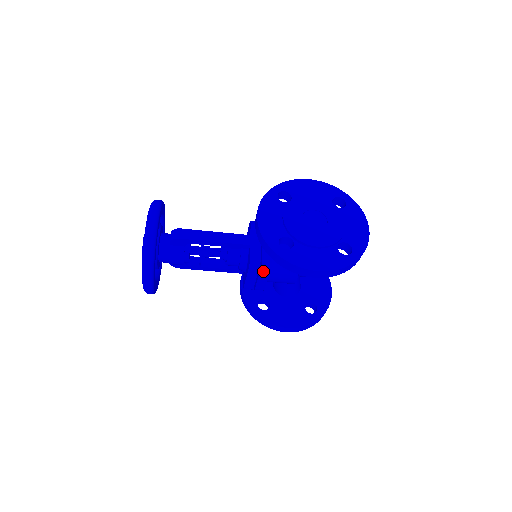
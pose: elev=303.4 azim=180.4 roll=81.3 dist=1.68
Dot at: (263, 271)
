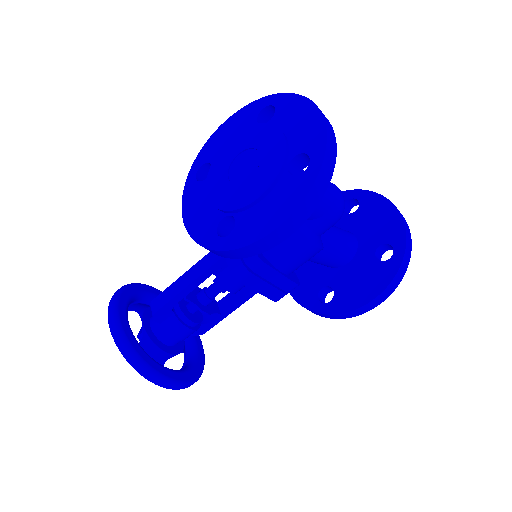
Dot at: (260, 271)
